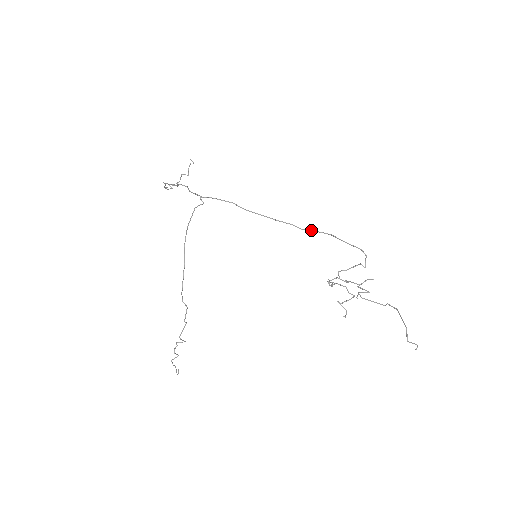
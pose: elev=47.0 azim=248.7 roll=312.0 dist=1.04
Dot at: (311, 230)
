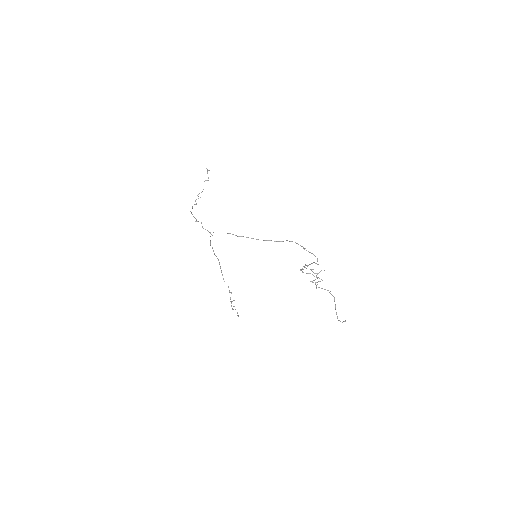
Dot at: (282, 241)
